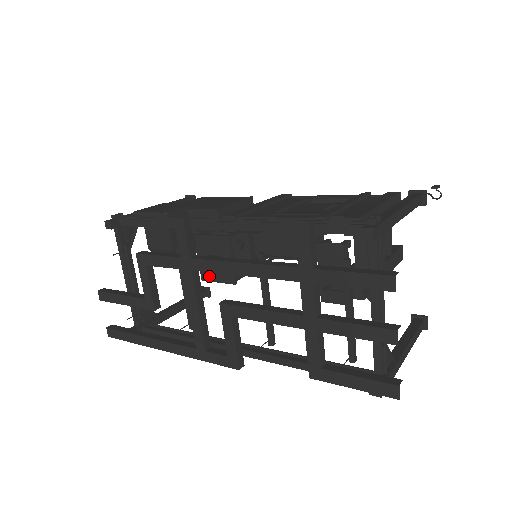
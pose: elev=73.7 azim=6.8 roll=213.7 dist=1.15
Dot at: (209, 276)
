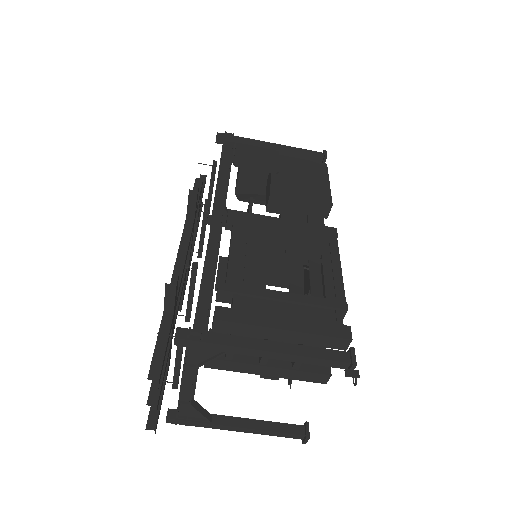
Dot at: occluded
